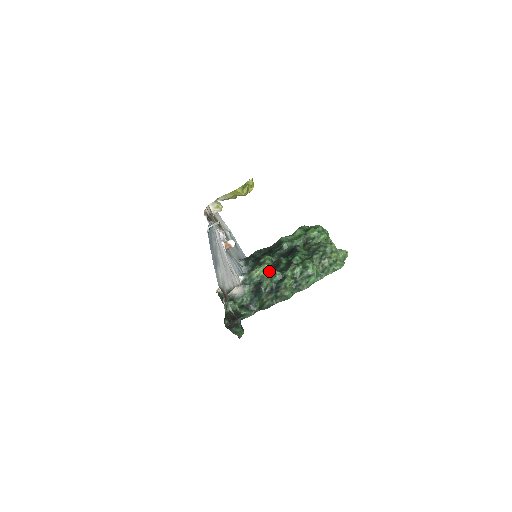
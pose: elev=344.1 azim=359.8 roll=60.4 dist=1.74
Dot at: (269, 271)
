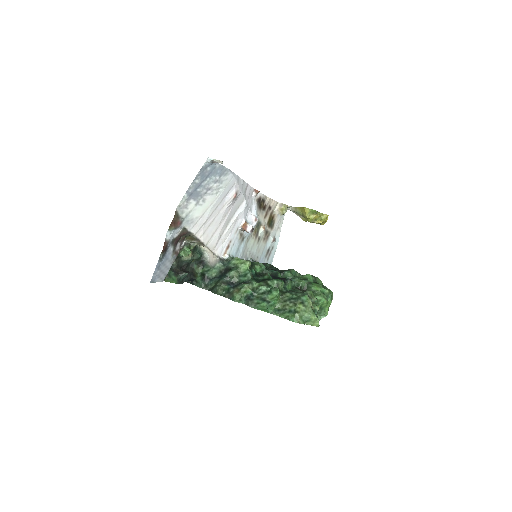
Dot at: (246, 268)
